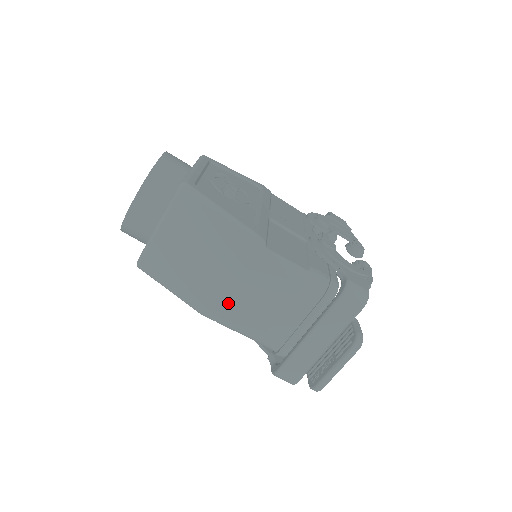
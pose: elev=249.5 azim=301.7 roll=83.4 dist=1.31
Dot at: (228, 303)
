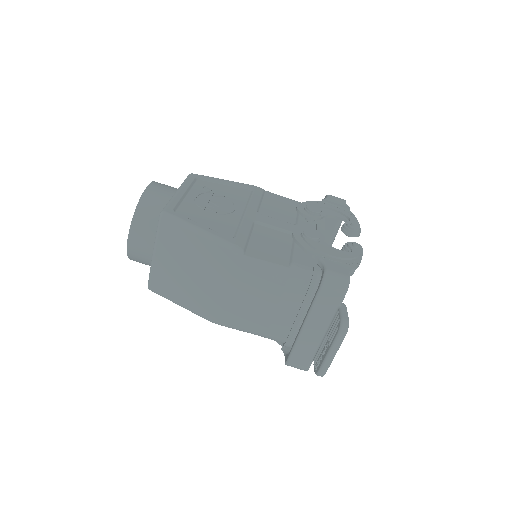
Dot at: (228, 309)
